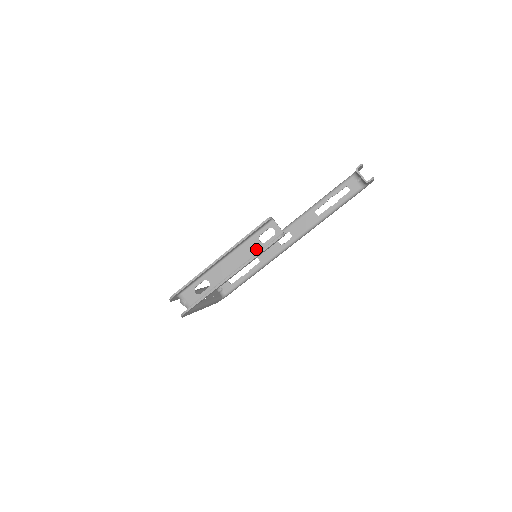
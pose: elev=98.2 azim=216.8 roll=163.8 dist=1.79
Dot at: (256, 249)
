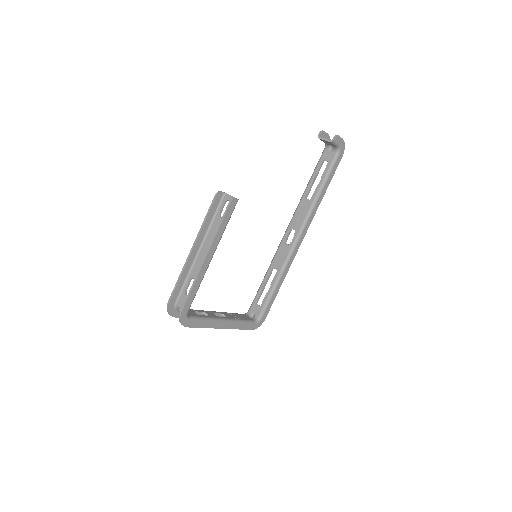
Dot at: occluded
